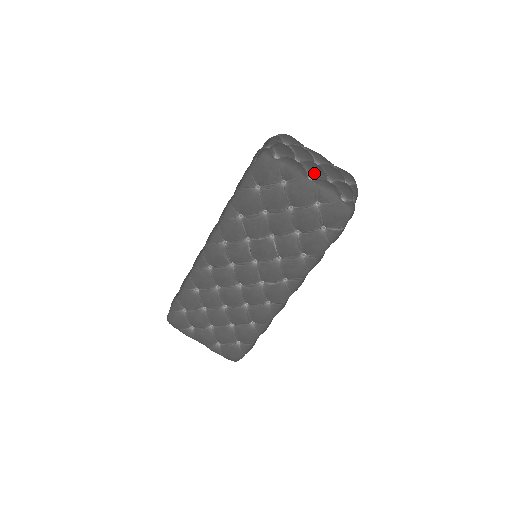
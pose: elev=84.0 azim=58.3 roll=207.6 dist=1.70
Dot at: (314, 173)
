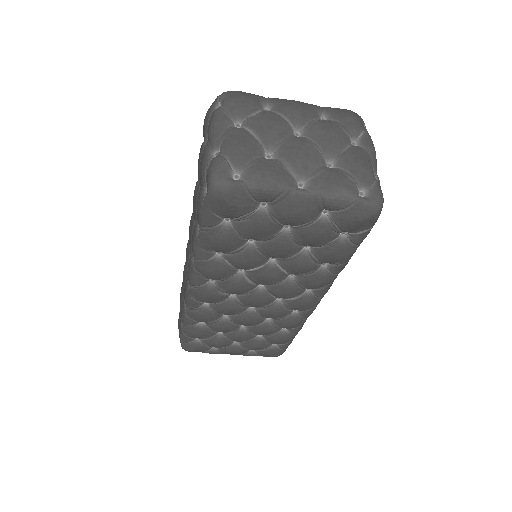
Dot at: (304, 170)
